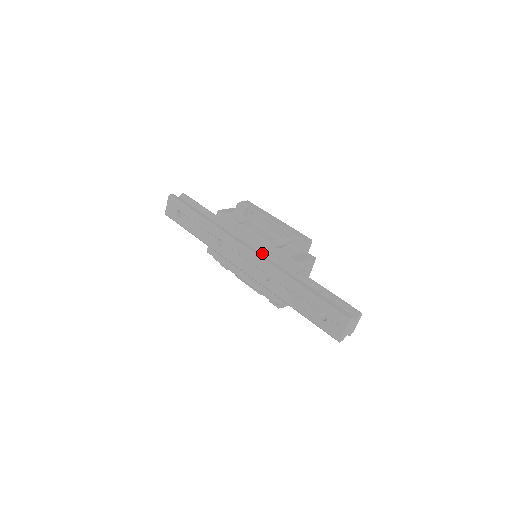
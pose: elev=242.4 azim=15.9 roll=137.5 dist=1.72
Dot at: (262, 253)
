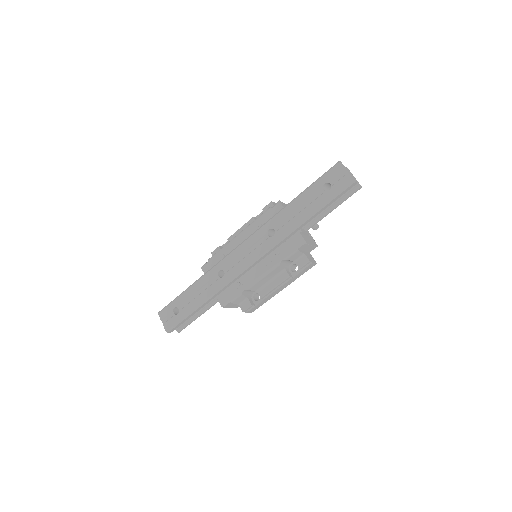
Dot at: occluded
